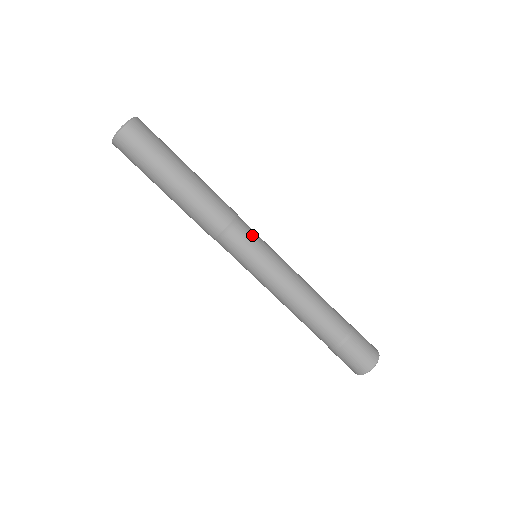
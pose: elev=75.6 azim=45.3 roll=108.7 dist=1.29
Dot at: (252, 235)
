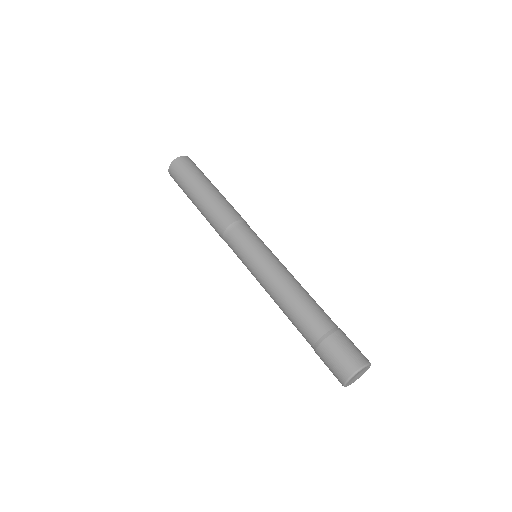
Dot at: occluded
